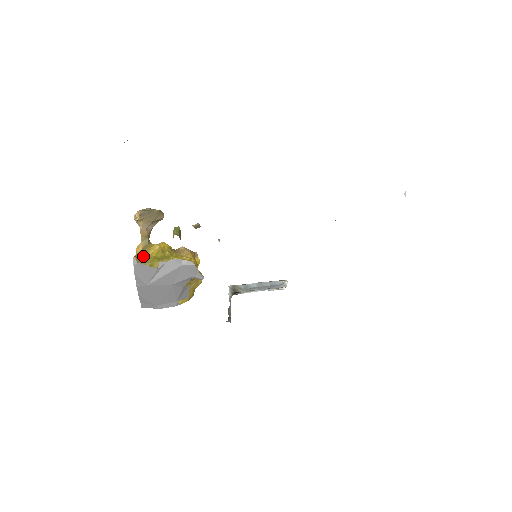
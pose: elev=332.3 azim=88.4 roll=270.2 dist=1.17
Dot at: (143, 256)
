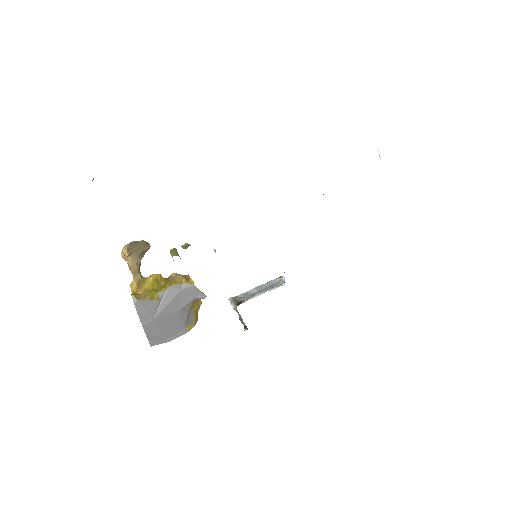
Dot at: (140, 292)
